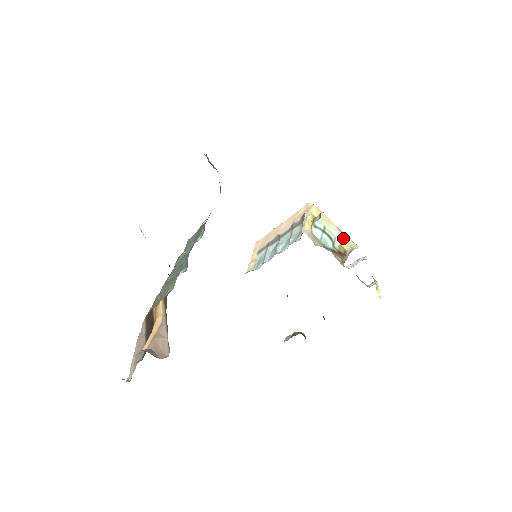
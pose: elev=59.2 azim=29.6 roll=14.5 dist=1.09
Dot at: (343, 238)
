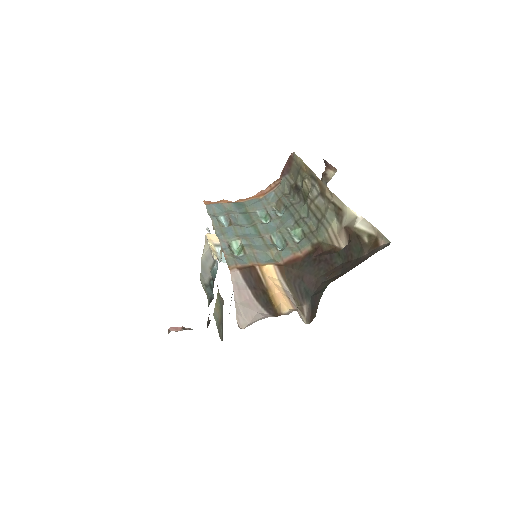
Dot at: occluded
